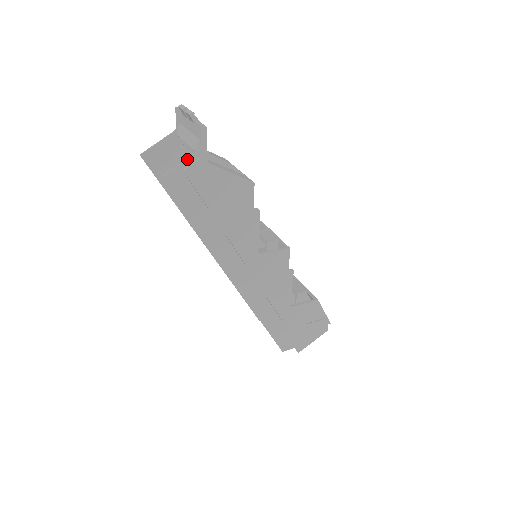
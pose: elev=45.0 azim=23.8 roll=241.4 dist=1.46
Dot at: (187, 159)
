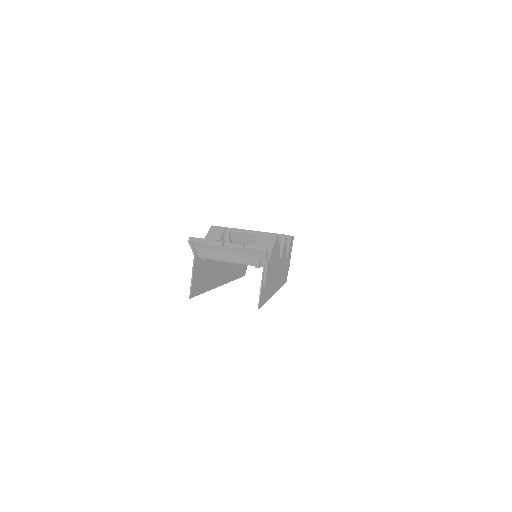
Dot at: (263, 277)
